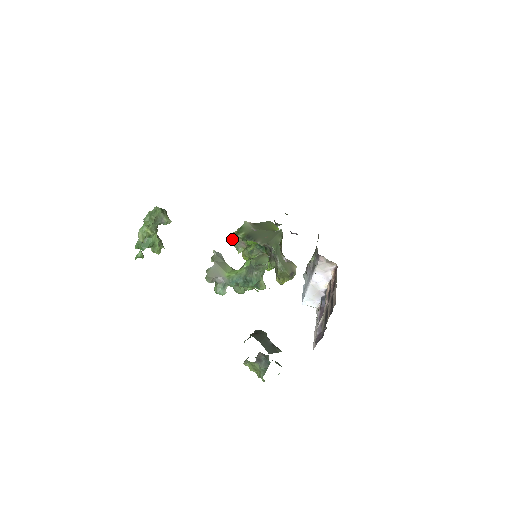
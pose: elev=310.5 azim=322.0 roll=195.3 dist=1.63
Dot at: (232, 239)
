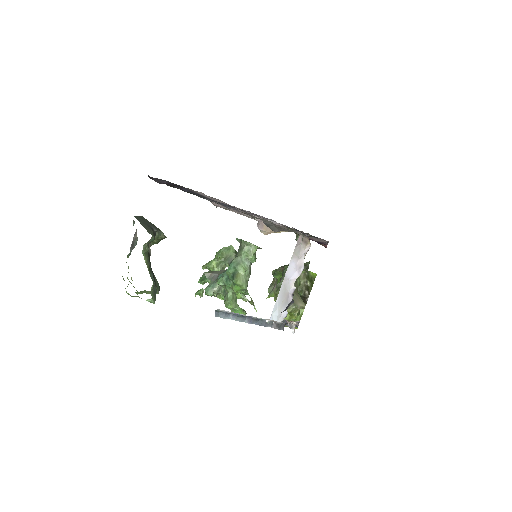
Dot at: (271, 284)
